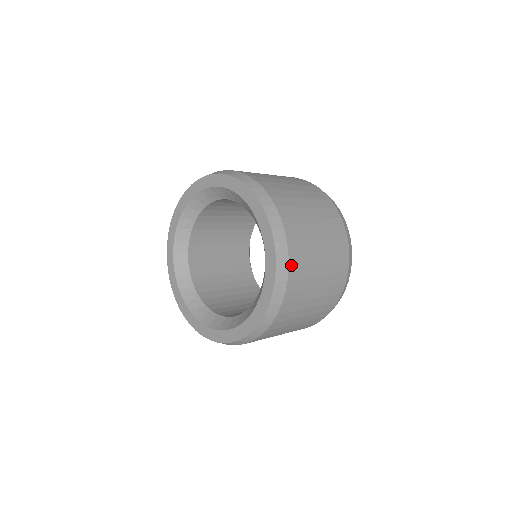
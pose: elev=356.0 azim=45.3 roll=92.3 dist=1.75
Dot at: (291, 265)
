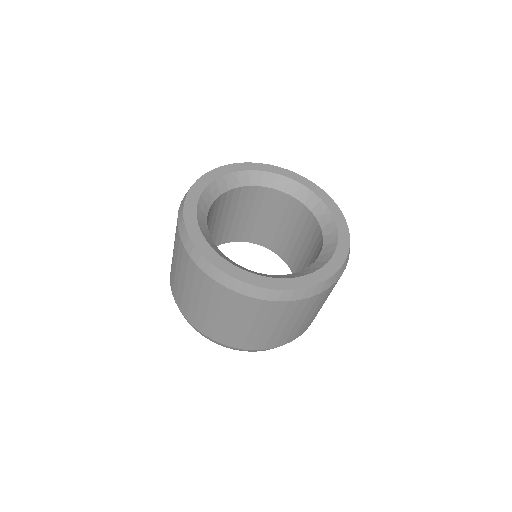
Dot at: occluded
